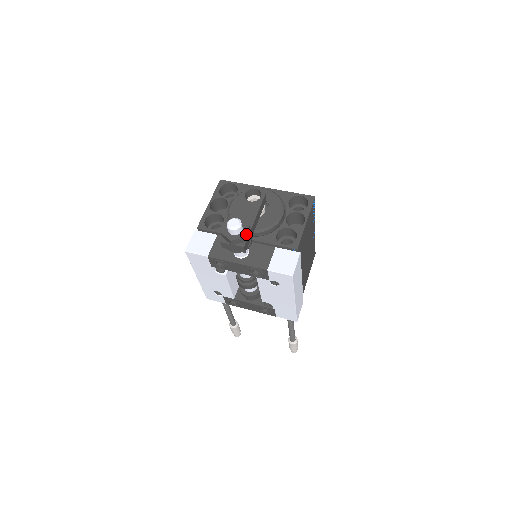
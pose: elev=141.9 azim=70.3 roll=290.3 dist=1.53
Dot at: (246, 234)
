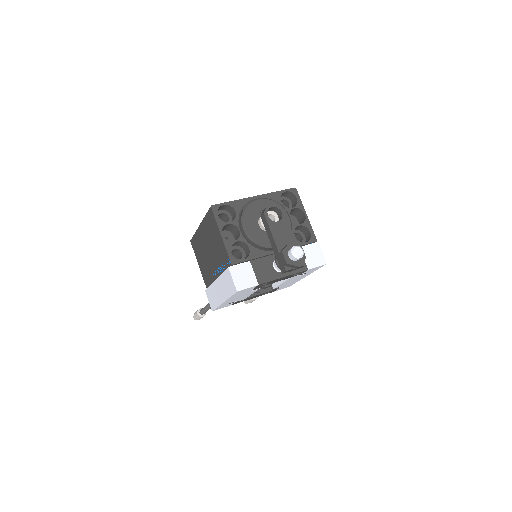
Dot at: (304, 254)
